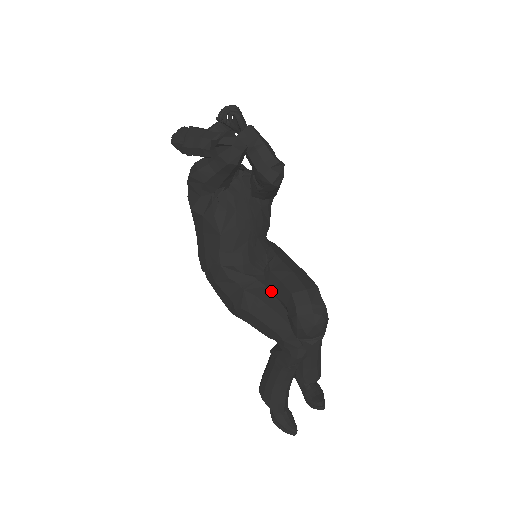
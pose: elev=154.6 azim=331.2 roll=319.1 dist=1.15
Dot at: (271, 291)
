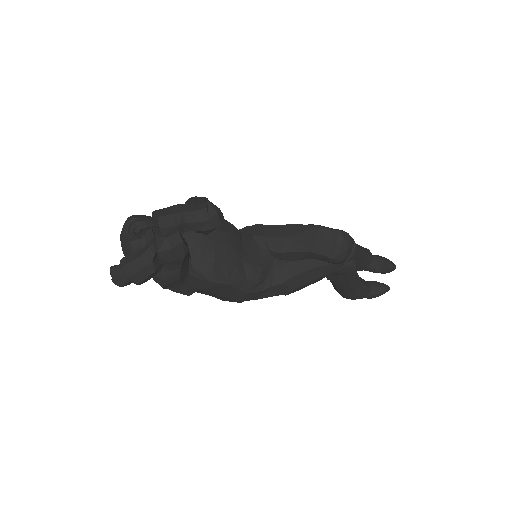
Dot at: (293, 261)
